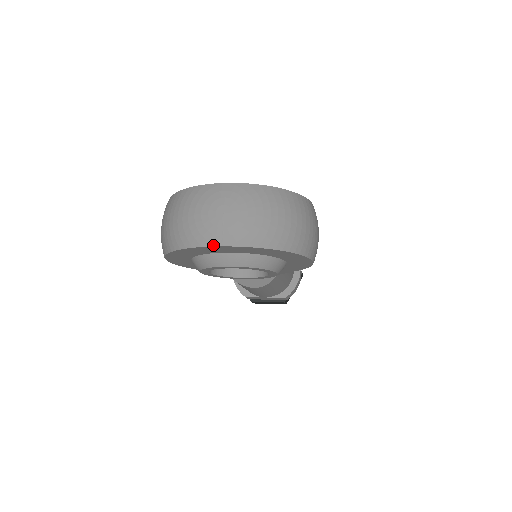
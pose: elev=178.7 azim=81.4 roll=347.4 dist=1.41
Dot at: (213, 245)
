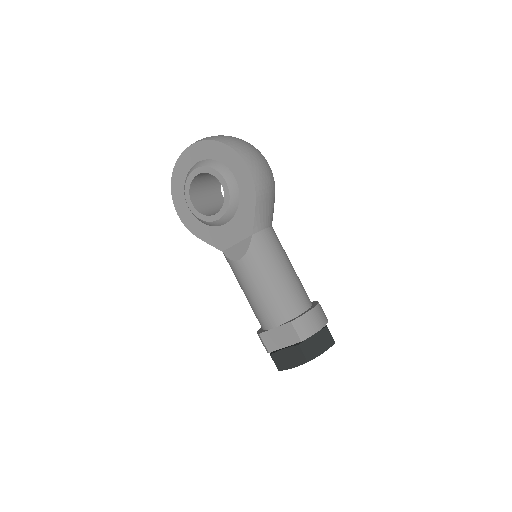
Dot at: (184, 151)
